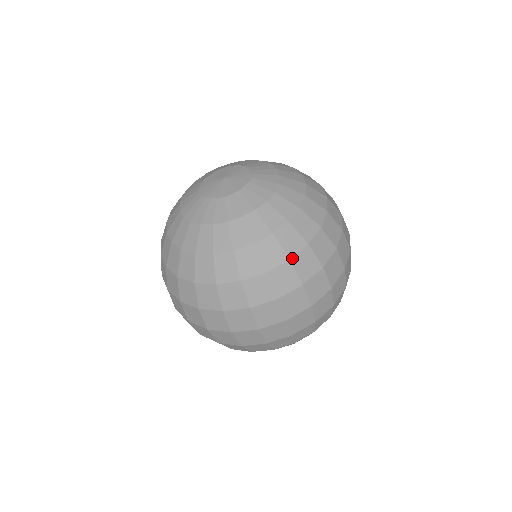
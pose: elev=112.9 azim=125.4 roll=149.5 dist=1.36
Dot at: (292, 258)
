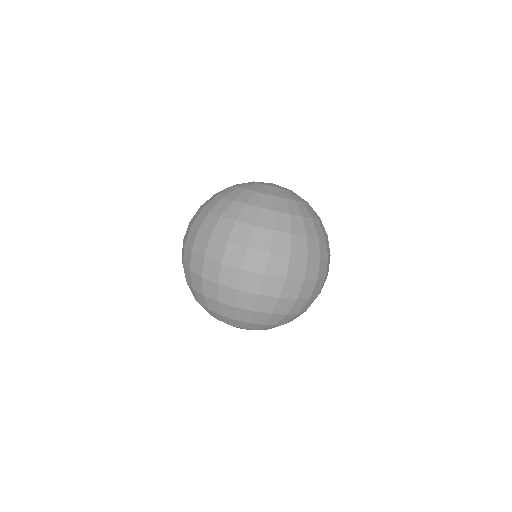
Dot at: (256, 226)
